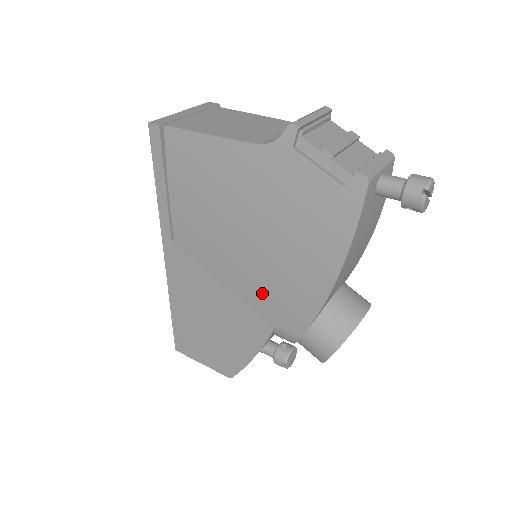
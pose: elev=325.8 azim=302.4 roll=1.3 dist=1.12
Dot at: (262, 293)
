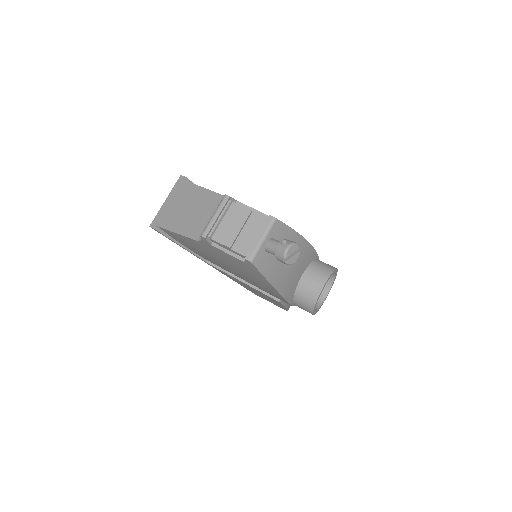
Dot at: (260, 288)
